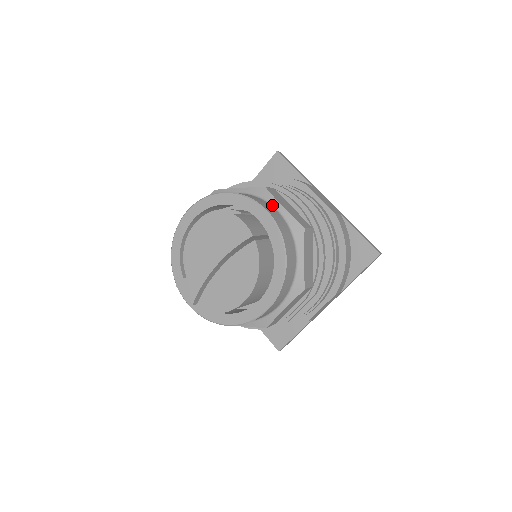
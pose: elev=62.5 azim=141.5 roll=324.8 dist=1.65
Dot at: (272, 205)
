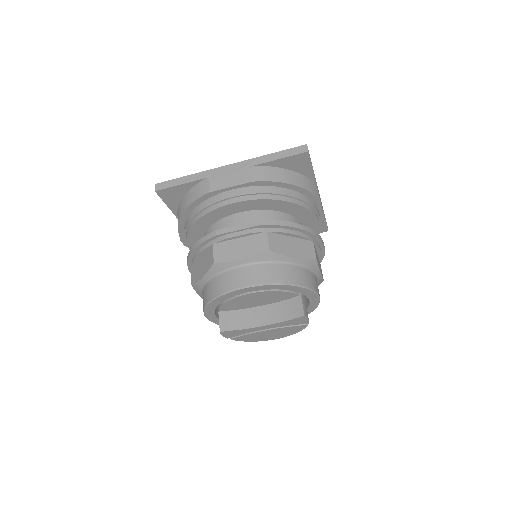
Dot at: (315, 274)
